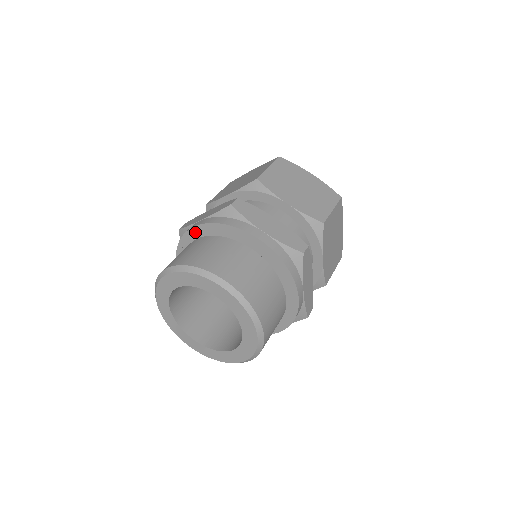
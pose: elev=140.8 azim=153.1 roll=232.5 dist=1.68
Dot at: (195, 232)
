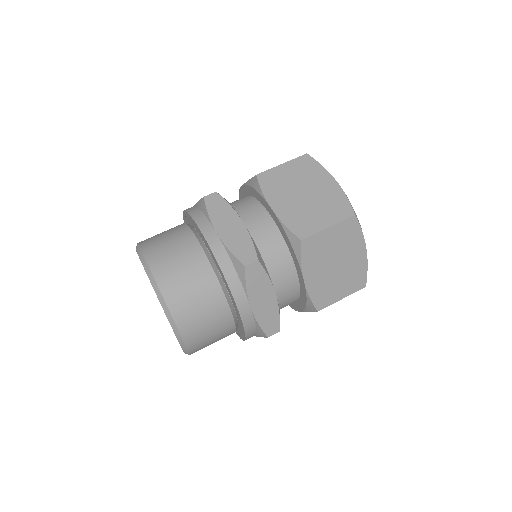
Dot at: (185, 217)
